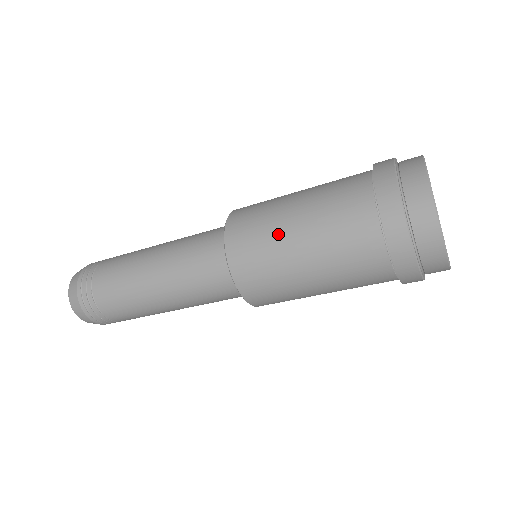
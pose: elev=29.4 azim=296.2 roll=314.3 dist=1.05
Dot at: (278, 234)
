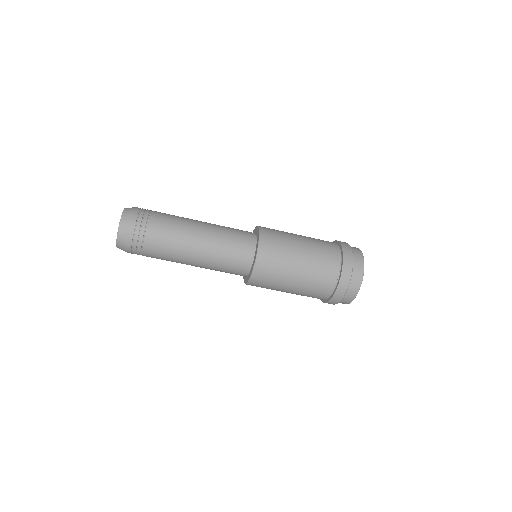
Dot at: (291, 236)
